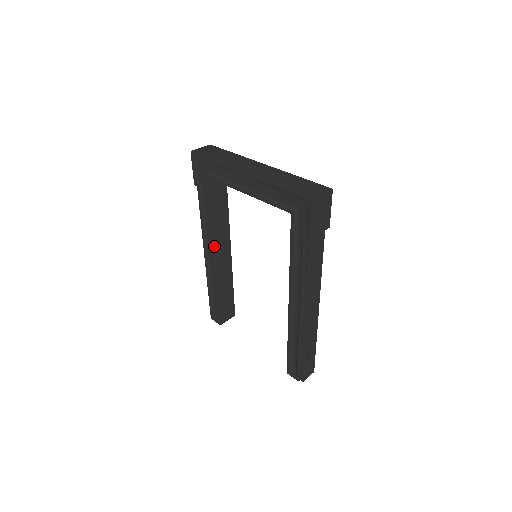
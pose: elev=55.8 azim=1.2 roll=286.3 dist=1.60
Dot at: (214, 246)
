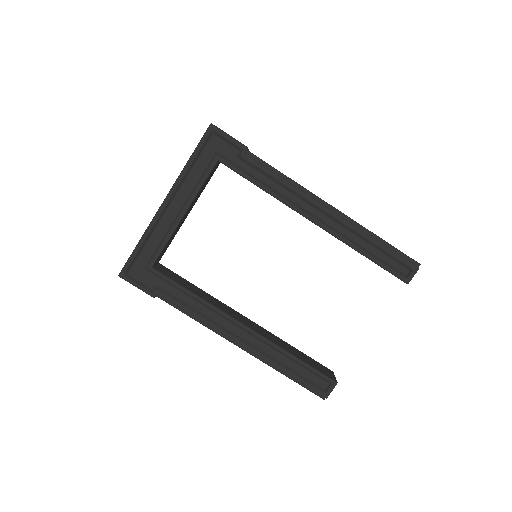
Dot at: (230, 316)
